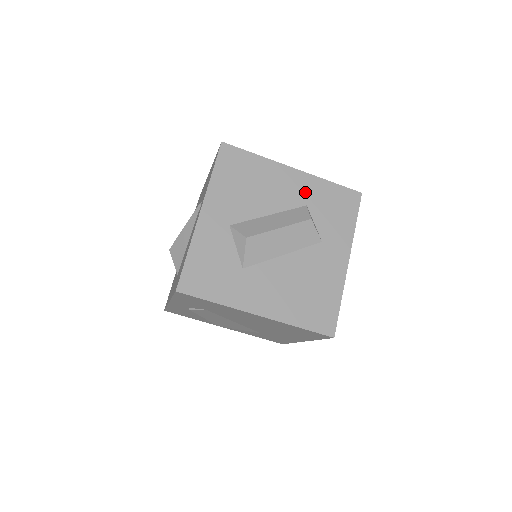
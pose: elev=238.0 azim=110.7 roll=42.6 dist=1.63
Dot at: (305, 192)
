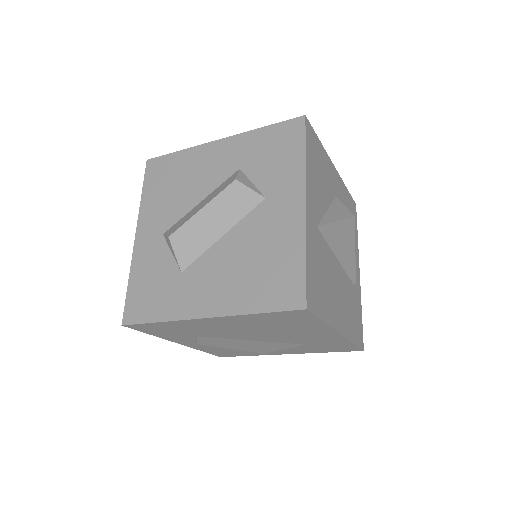
Dot at: (235, 156)
